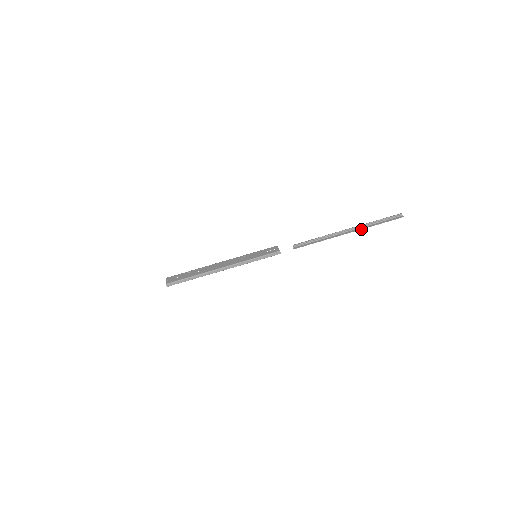
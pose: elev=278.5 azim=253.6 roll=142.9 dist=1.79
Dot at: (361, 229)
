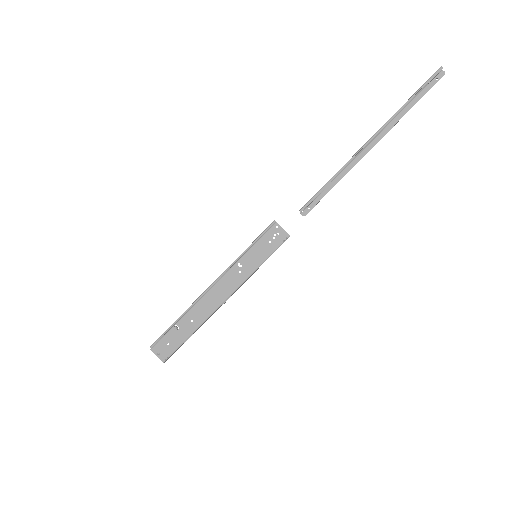
Dot at: (388, 131)
